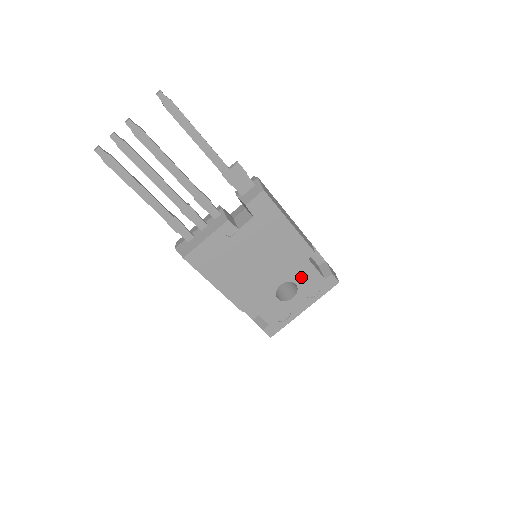
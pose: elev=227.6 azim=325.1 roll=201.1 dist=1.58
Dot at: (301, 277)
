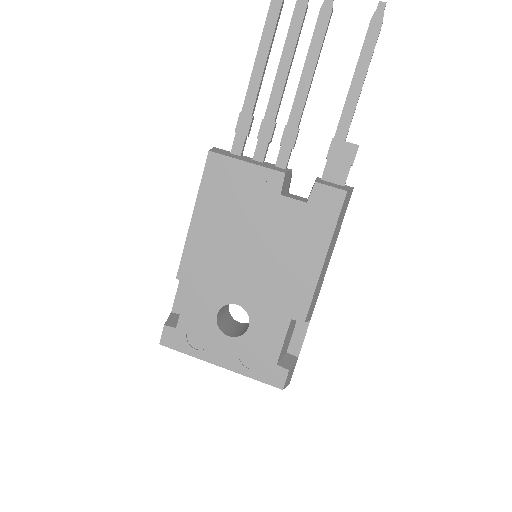
Dot at: (262, 327)
